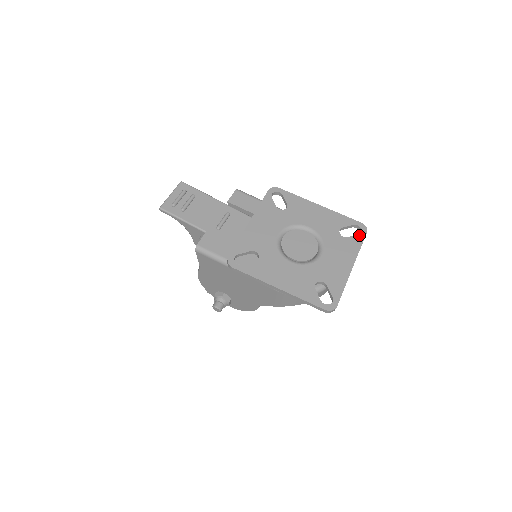
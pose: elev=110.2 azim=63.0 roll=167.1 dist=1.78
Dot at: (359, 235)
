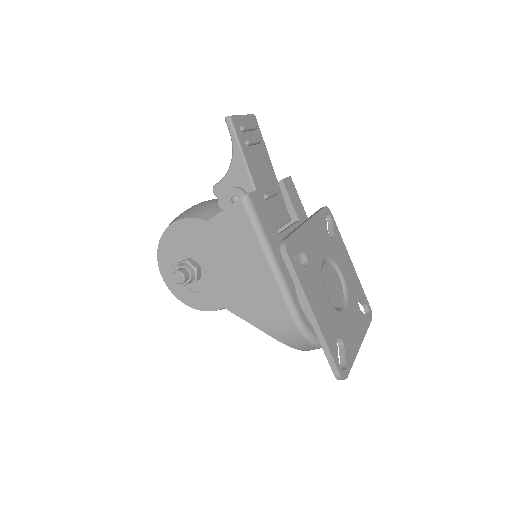
Dot at: (368, 317)
